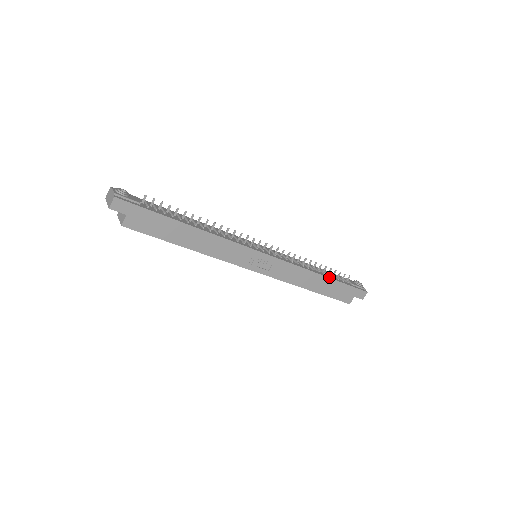
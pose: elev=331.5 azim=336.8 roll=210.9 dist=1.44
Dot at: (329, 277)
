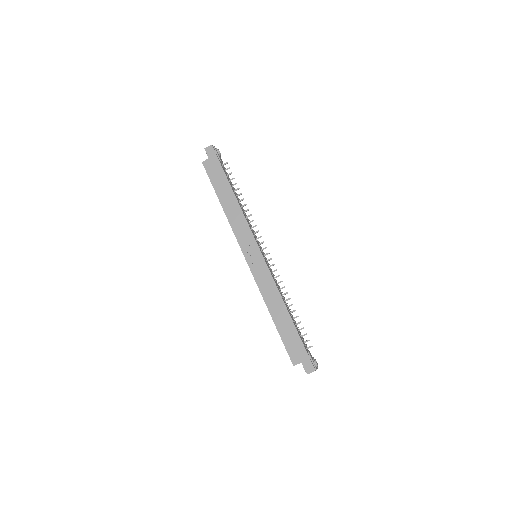
Dot at: (292, 320)
